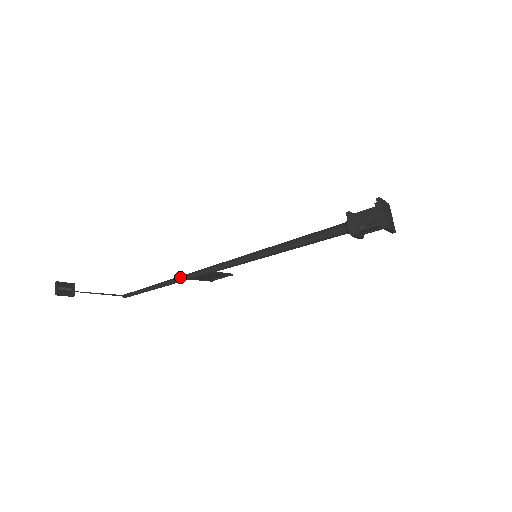
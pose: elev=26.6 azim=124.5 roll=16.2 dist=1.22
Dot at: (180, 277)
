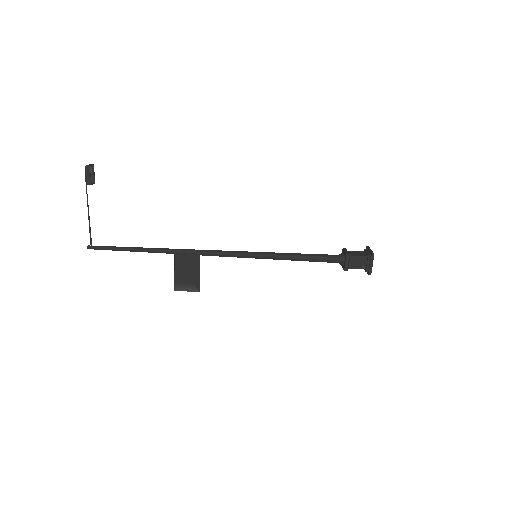
Dot at: occluded
